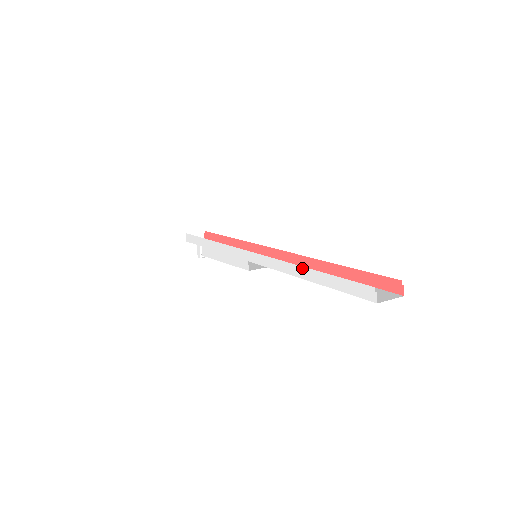
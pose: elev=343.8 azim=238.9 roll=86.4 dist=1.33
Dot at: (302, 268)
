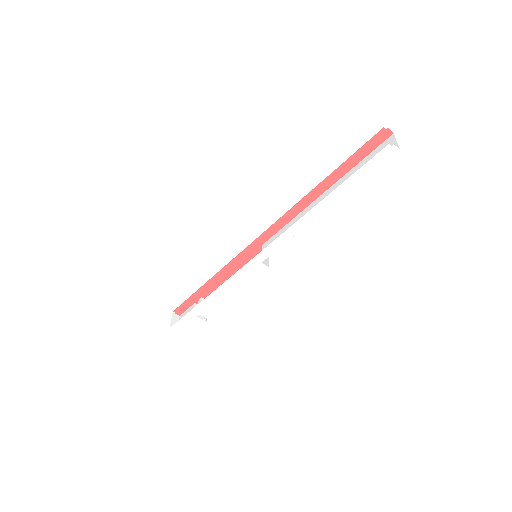
Dot at: (318, 205)
